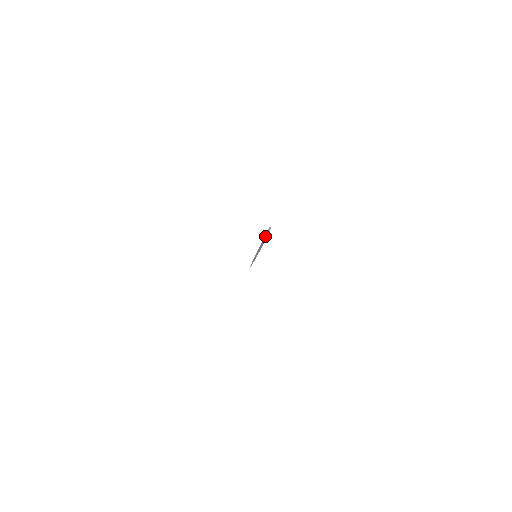
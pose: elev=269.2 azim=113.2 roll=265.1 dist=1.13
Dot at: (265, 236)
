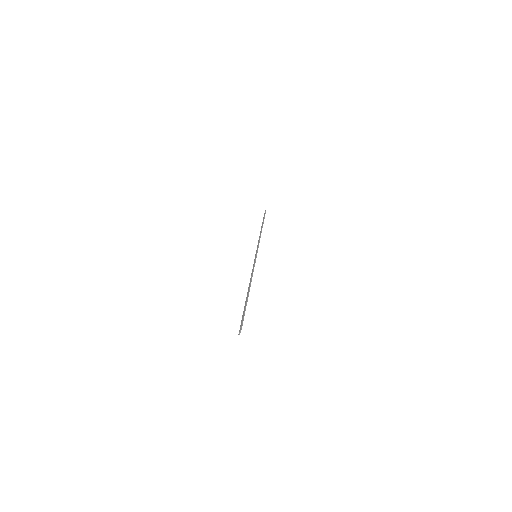
Dot at: (239, 334)
